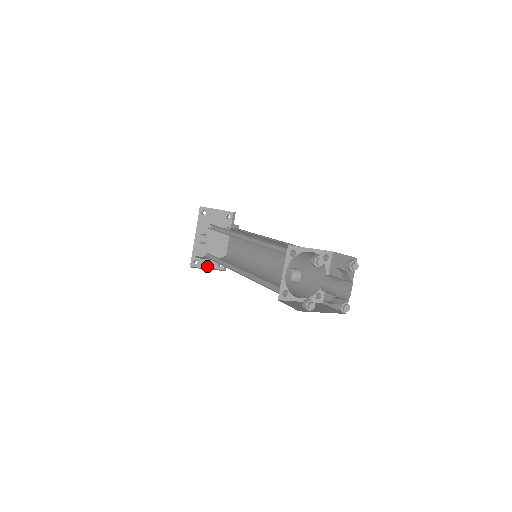
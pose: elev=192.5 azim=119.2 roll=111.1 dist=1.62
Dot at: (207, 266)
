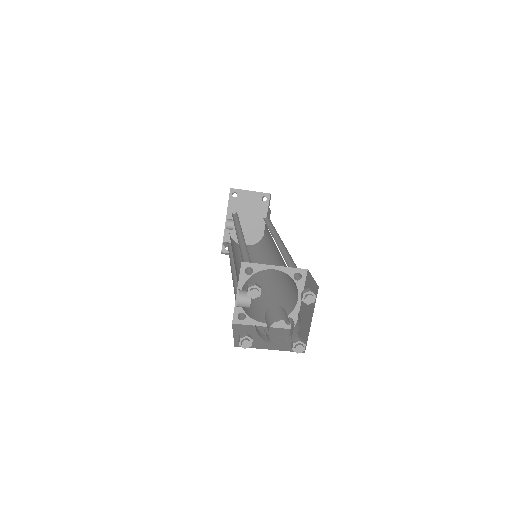
Dot at: occluded
